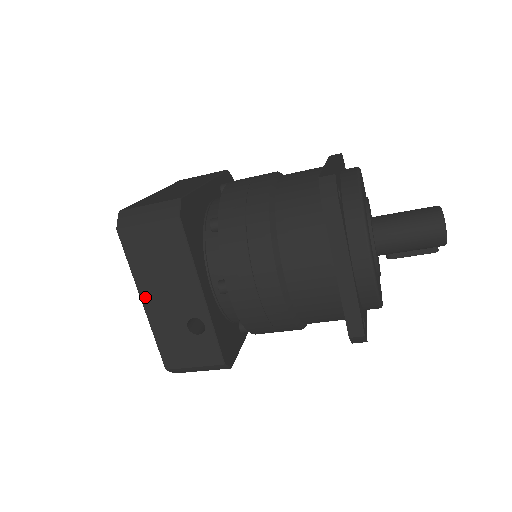
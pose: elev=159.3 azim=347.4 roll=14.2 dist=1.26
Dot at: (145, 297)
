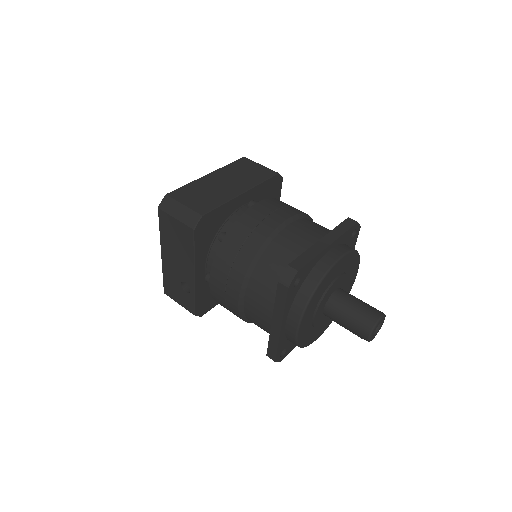
Dot at: (163, 252)
